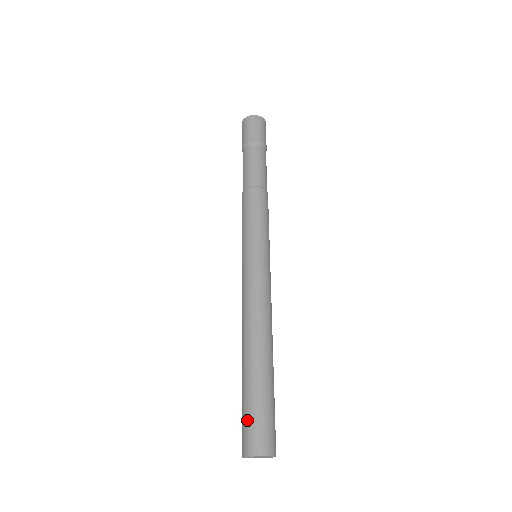
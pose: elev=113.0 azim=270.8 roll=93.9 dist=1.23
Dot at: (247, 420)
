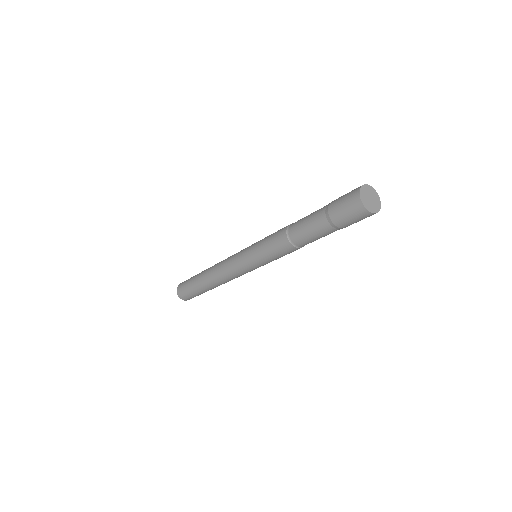
Dot at: (185, 288)
